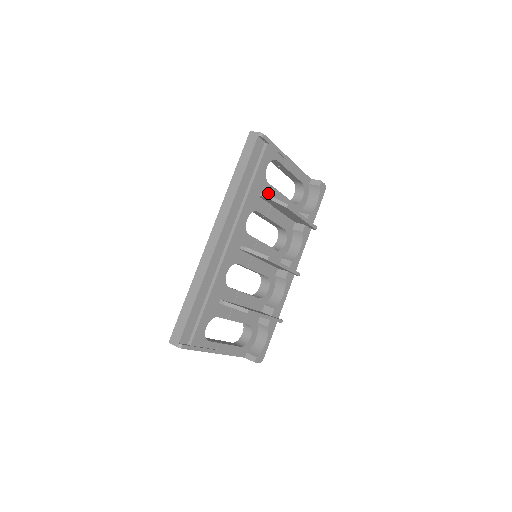
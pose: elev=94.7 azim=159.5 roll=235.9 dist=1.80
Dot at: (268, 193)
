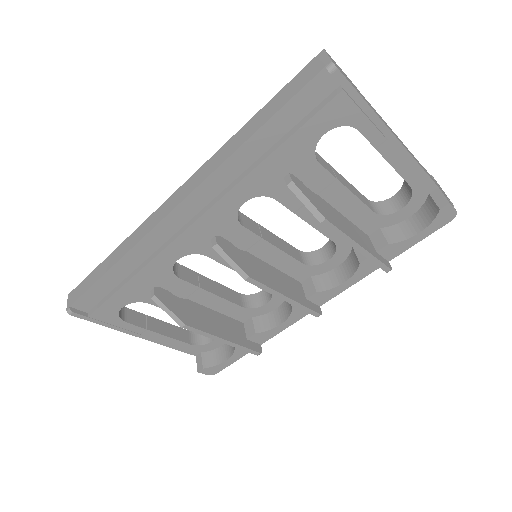
Dot at: (312, 178)
